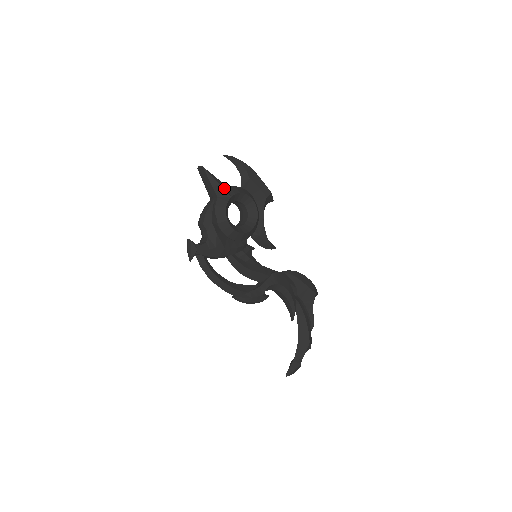
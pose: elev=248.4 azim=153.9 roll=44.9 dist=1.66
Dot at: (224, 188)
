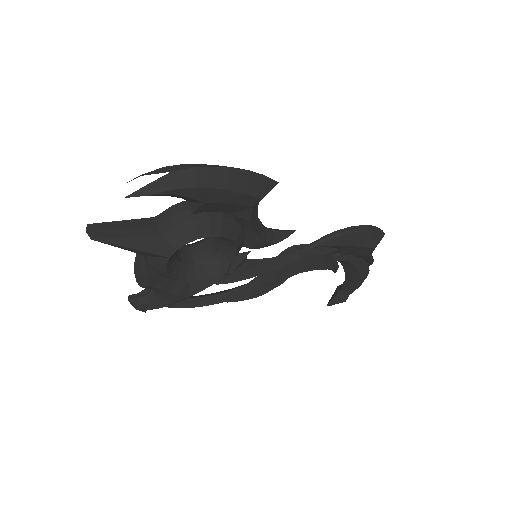
Dot at: (151, 249)
